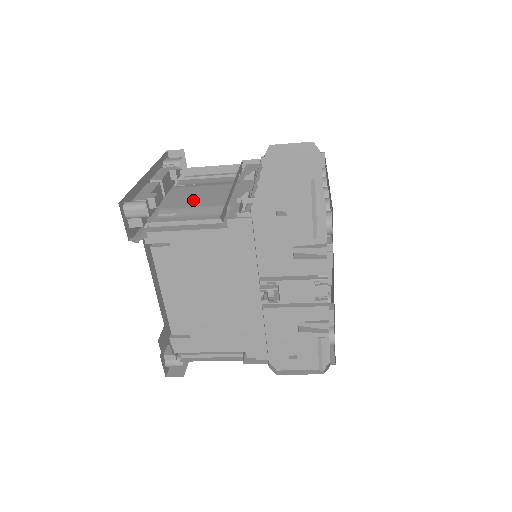
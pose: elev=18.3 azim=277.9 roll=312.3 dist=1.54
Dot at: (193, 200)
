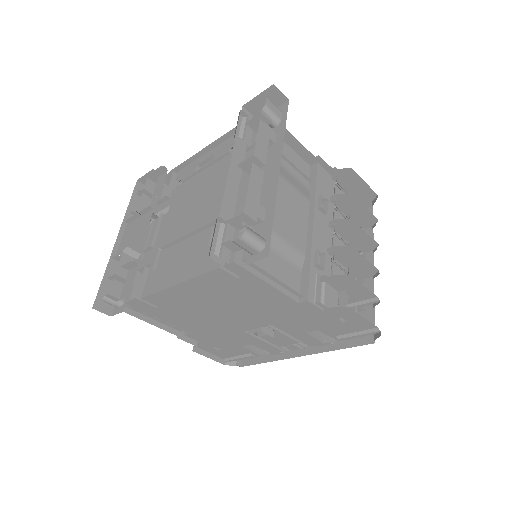
Dot at: (274, 212)
